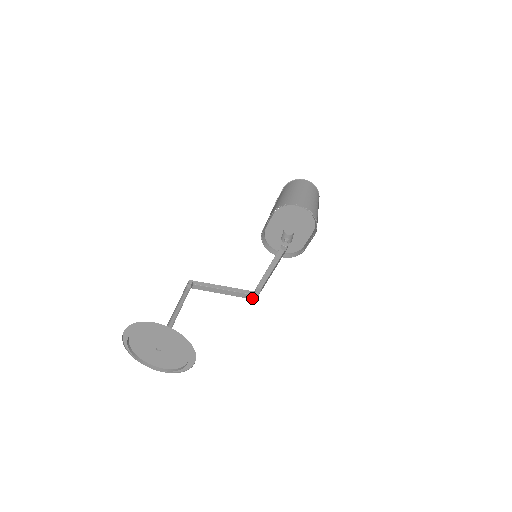
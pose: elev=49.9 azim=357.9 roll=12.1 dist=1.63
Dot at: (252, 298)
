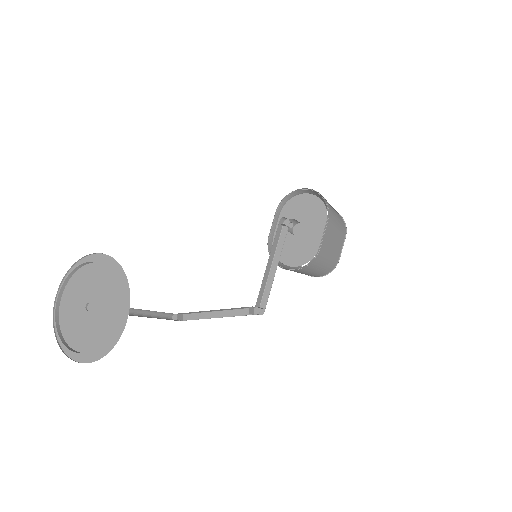
Dot at: occluded
